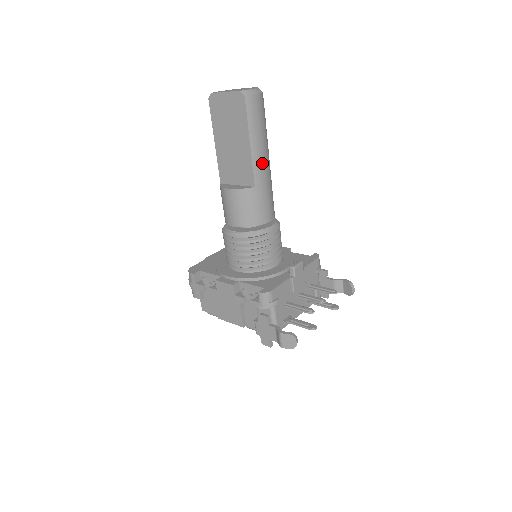
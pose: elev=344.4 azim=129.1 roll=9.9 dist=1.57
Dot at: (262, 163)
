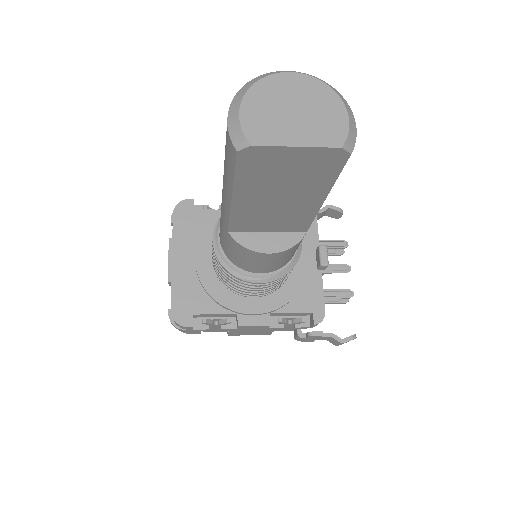
Dot at: occluded
